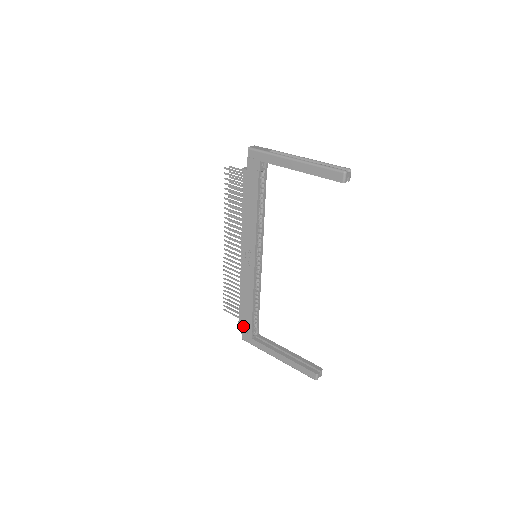
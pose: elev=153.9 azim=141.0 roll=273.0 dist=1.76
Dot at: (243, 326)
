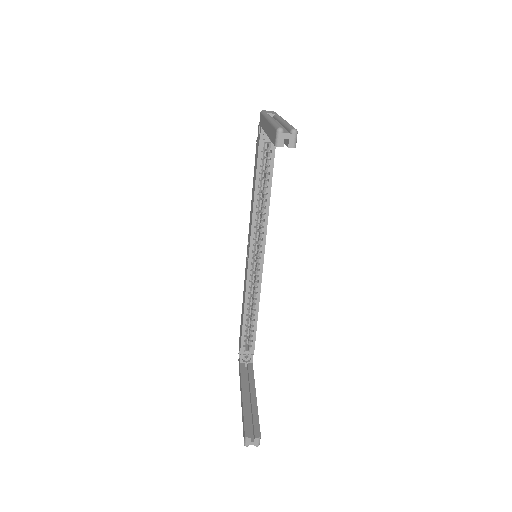
Dot at: (239, 344)
